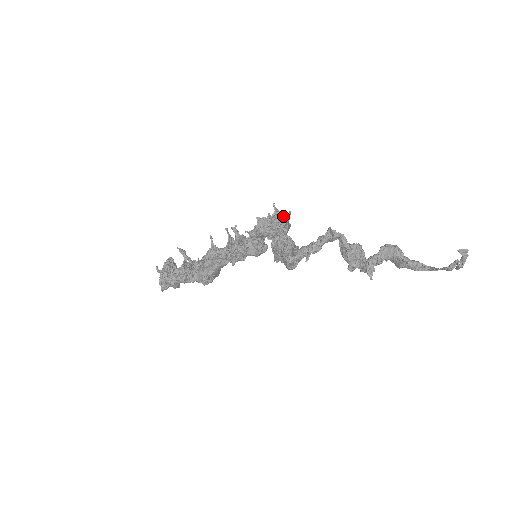
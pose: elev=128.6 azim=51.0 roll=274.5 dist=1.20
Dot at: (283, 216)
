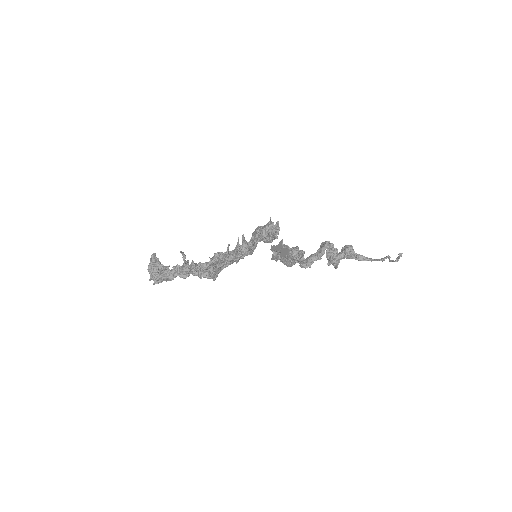
Dot at: (277, 226)
